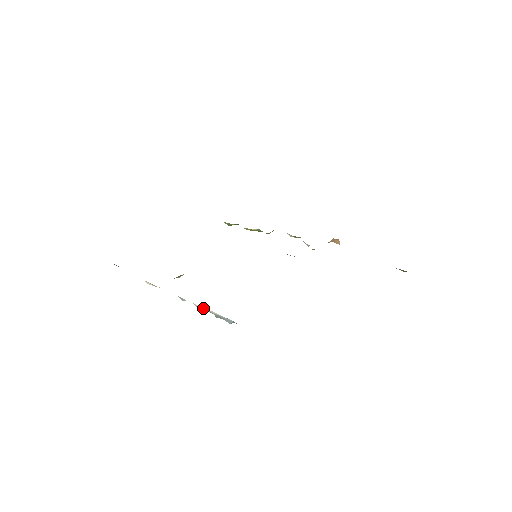
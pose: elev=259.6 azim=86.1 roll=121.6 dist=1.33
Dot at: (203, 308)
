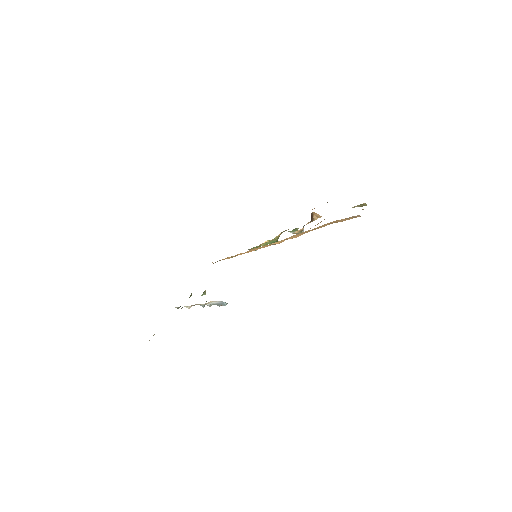
Dot at: (207, 303)
